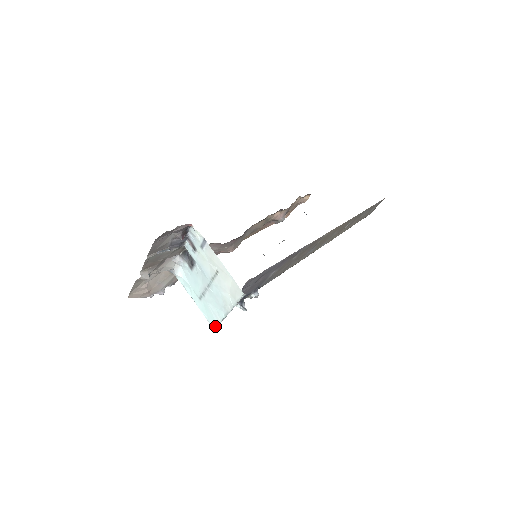
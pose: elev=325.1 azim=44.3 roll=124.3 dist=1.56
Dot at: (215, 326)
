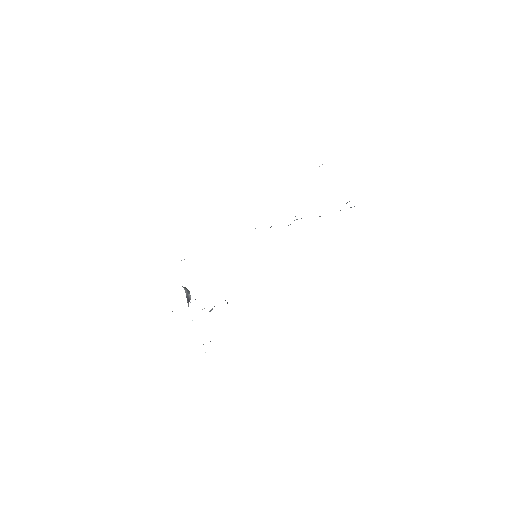
Dot at: occluded
